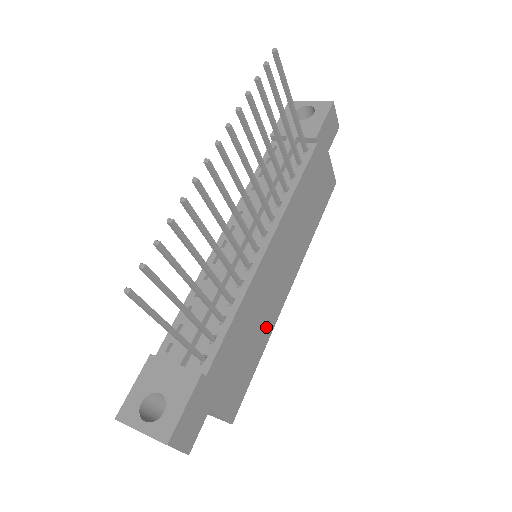
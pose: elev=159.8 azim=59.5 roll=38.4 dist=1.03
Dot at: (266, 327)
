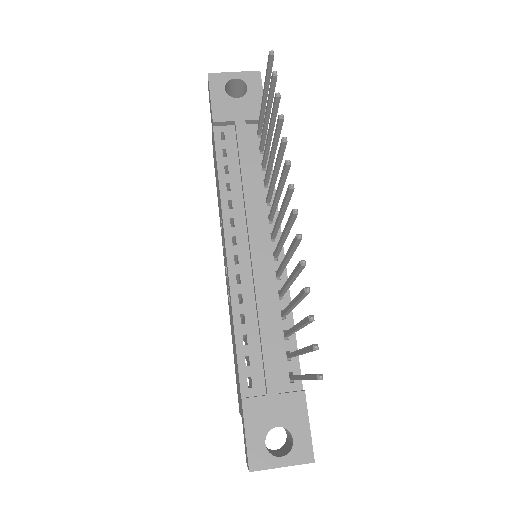
Dot at: occluded
